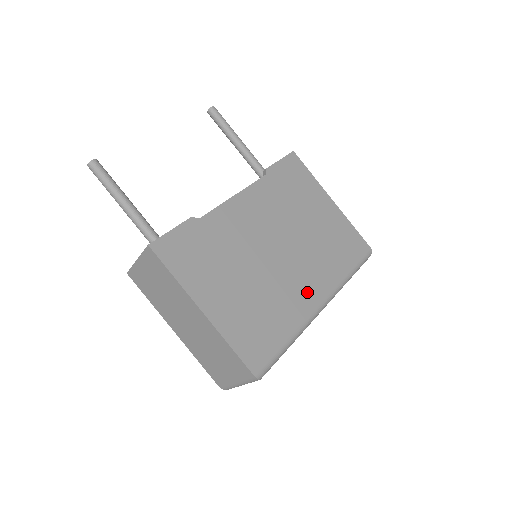
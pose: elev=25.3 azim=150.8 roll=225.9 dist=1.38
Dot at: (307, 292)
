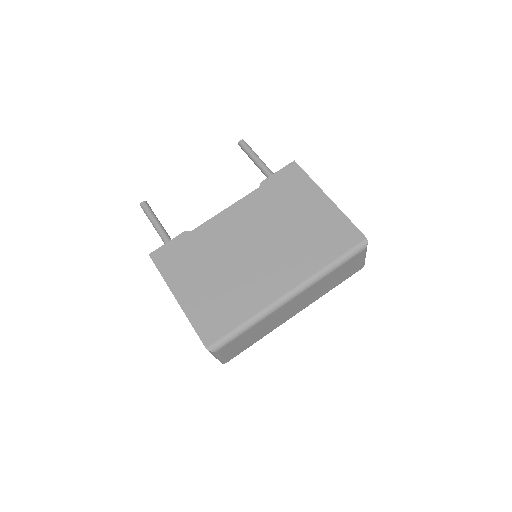
Dot at: (275, 283)
